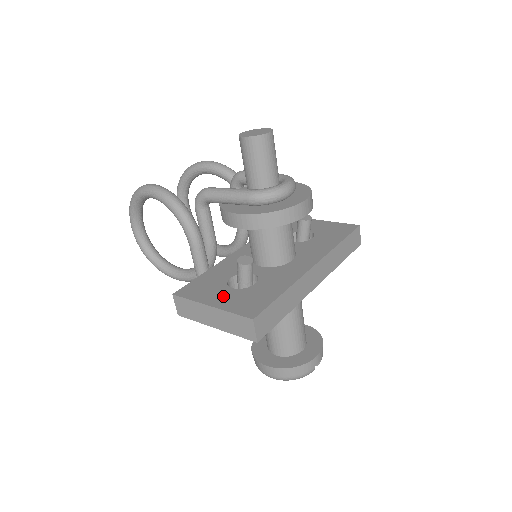
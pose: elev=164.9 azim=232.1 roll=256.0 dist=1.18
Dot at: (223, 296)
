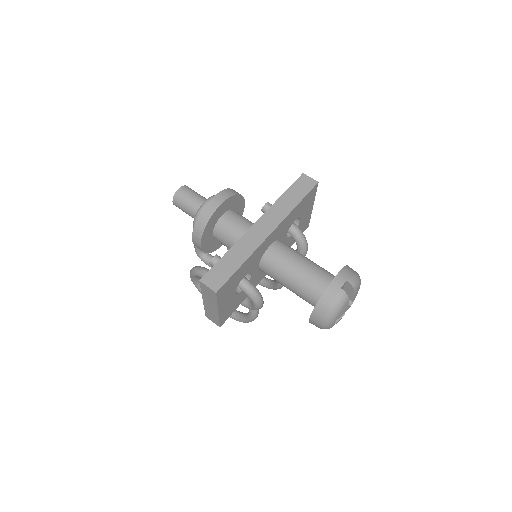
Dot at: occluded
